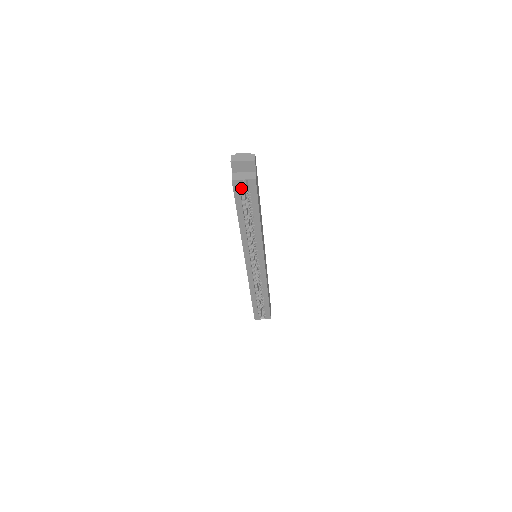
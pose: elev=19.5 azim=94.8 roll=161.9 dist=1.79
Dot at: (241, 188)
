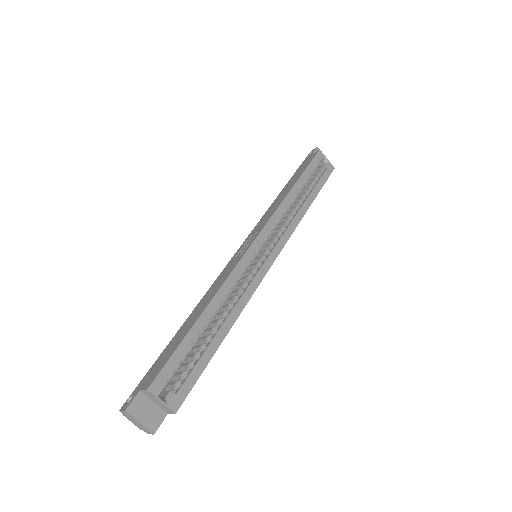
Dot at: (318, 163)
